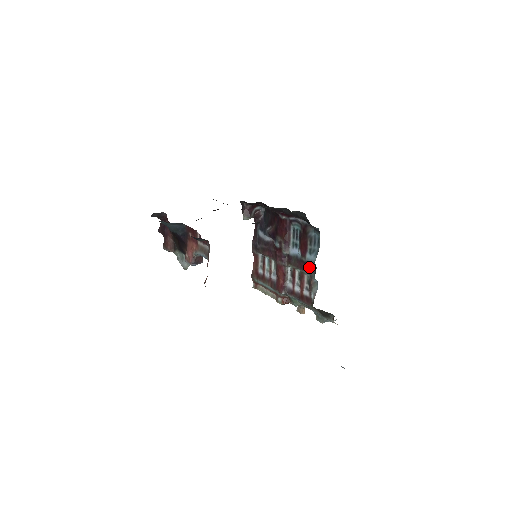
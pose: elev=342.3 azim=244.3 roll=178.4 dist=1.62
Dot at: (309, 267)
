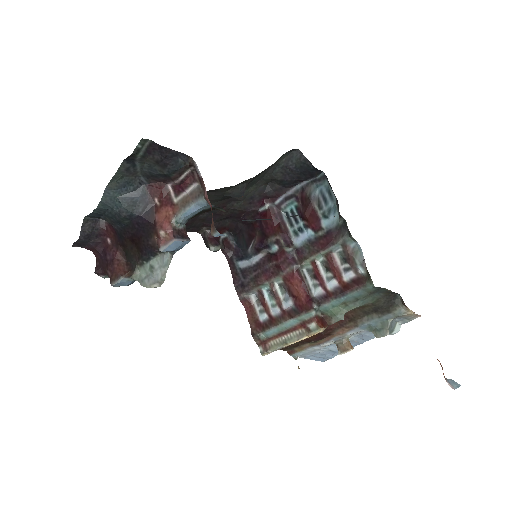
Dot at: (334, 234)
